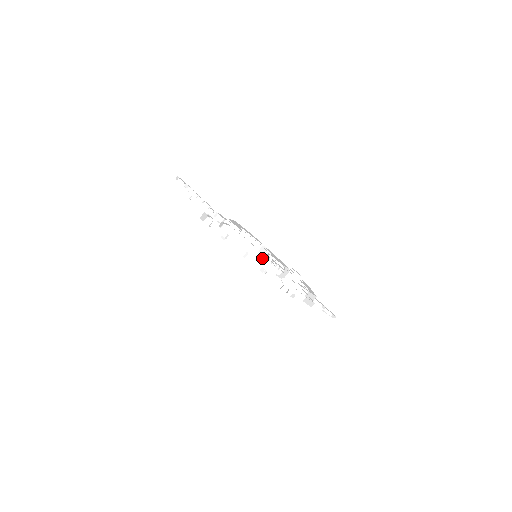
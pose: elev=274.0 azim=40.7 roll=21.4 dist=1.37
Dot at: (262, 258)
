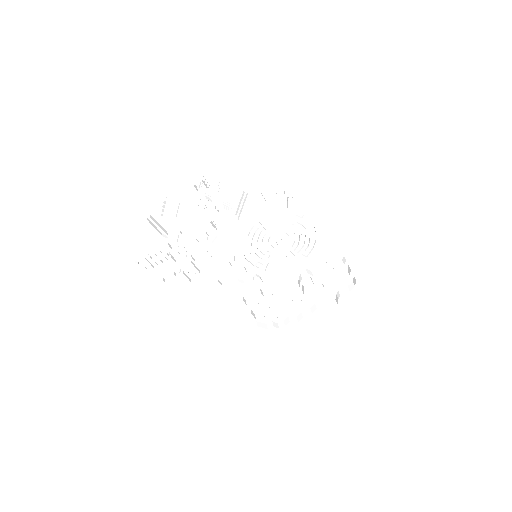
Dot at: (177, 201)
